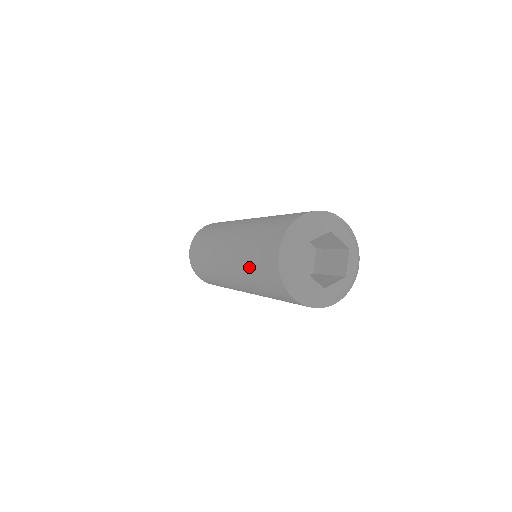
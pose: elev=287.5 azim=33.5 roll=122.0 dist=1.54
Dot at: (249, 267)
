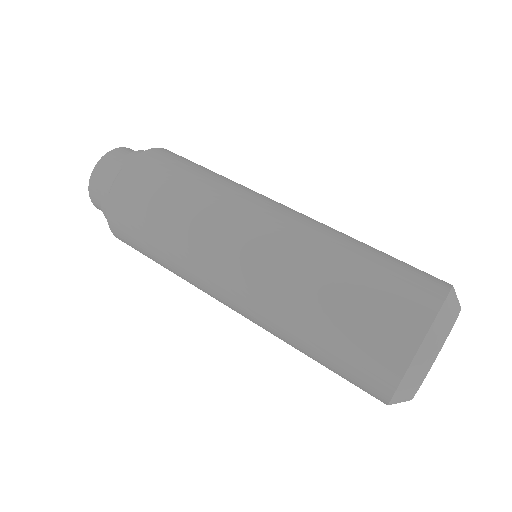
Dot at: (317, 317)
